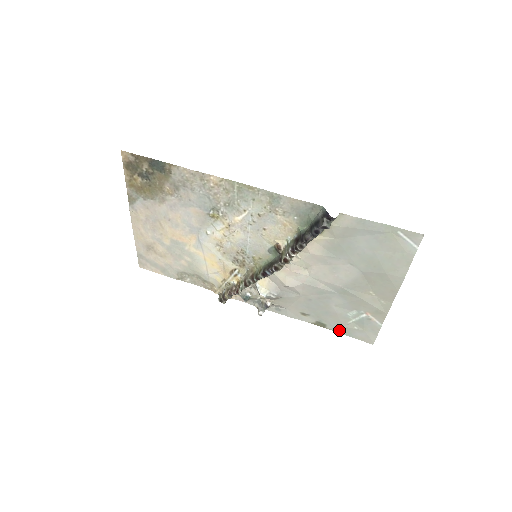
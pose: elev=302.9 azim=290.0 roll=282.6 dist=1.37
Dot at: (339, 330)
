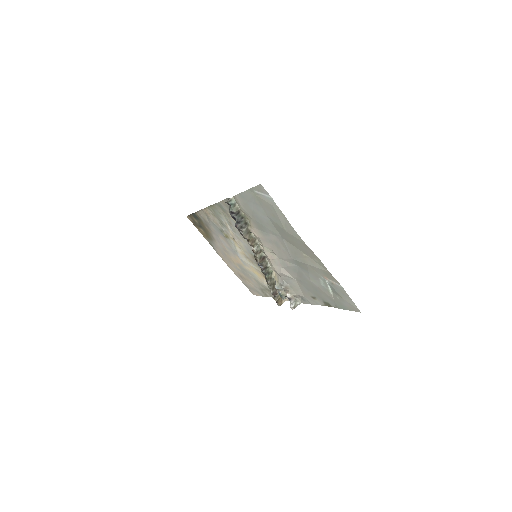
Dot at: (337, 305)
